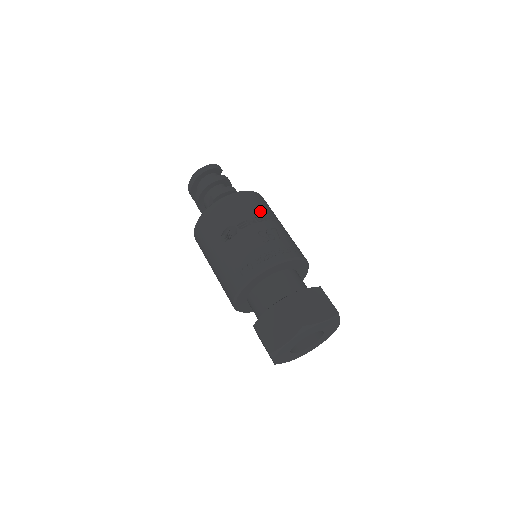
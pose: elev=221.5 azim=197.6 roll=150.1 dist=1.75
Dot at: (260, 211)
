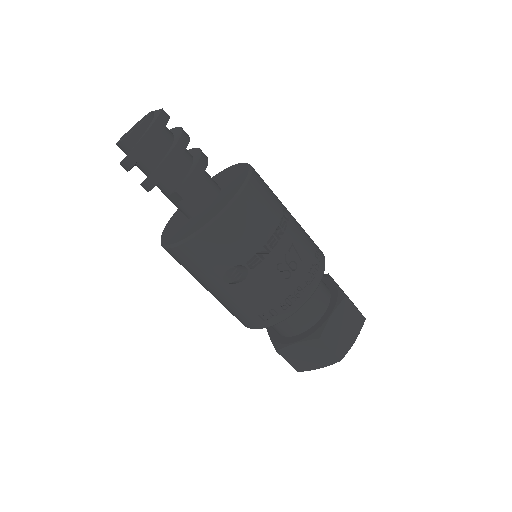
Dot at: (269, 225)
